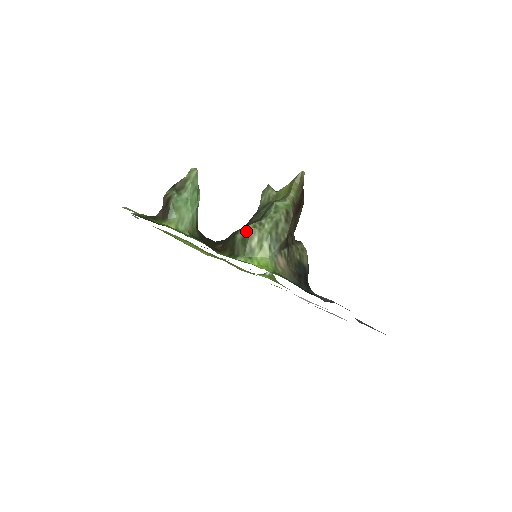
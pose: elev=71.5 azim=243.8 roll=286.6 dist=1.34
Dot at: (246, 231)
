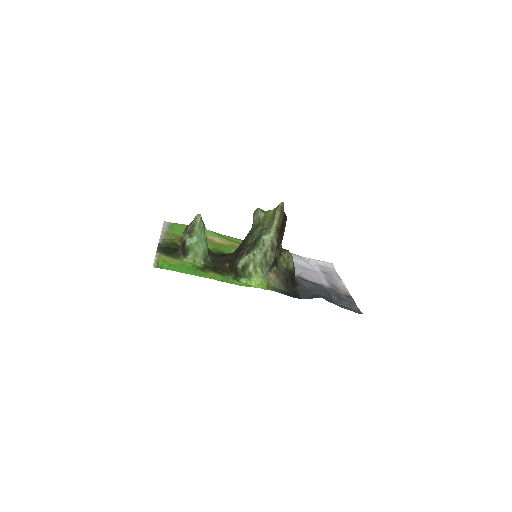
Dot at: (244, 262)
